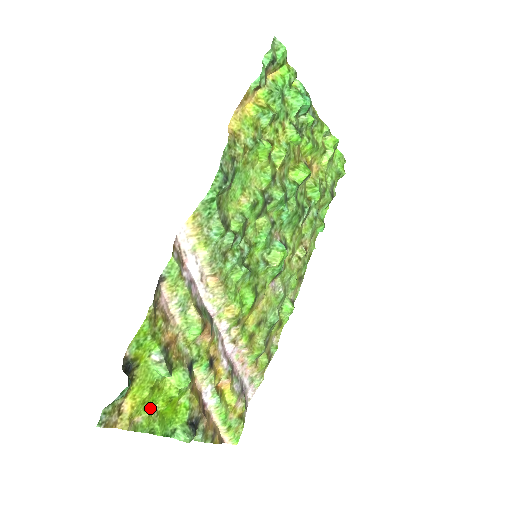
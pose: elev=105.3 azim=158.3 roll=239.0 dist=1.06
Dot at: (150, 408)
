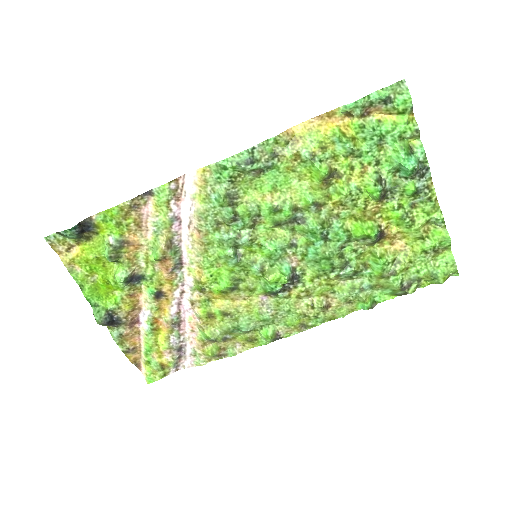
Dot at: (90, 271)
